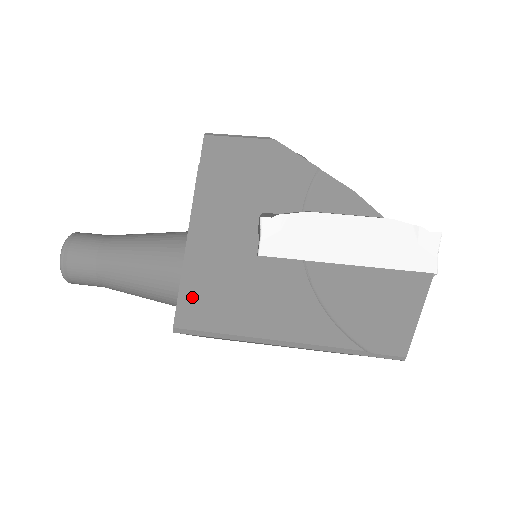
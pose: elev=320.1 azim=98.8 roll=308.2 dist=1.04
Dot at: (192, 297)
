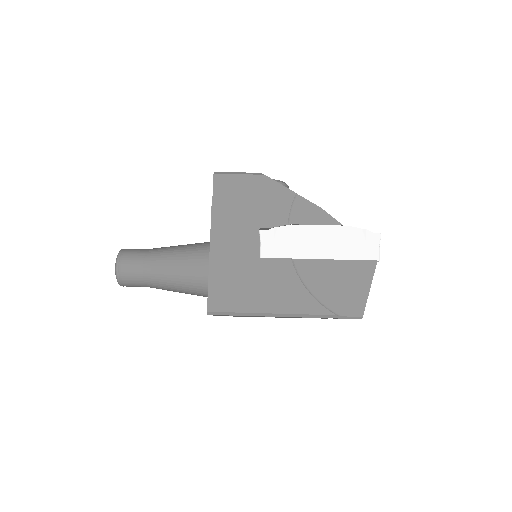
Dot at: (218, 290)
